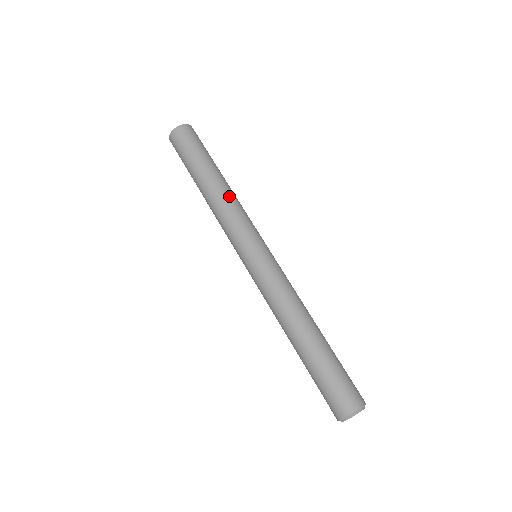
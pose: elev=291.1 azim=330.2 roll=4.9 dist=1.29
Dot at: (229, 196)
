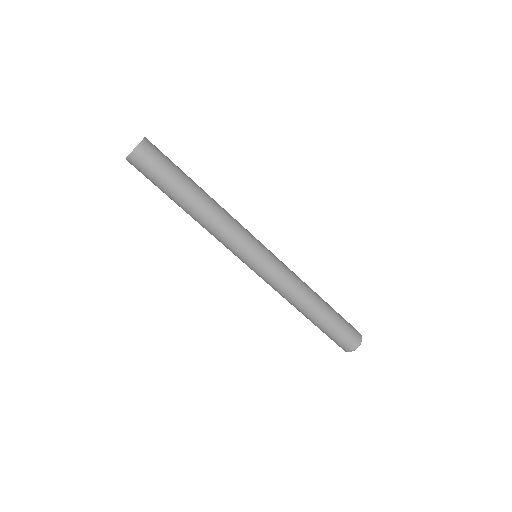
Dot at: (221, 210)
